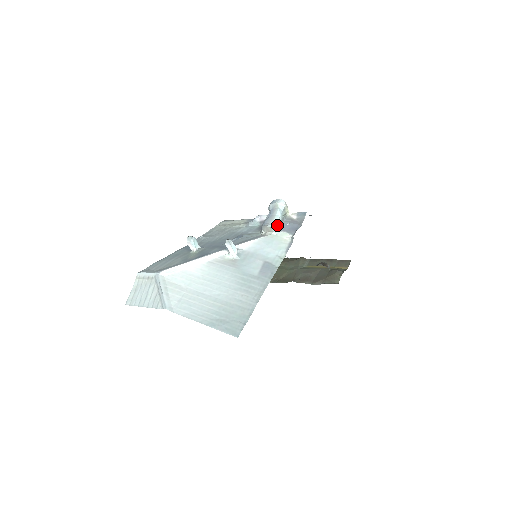
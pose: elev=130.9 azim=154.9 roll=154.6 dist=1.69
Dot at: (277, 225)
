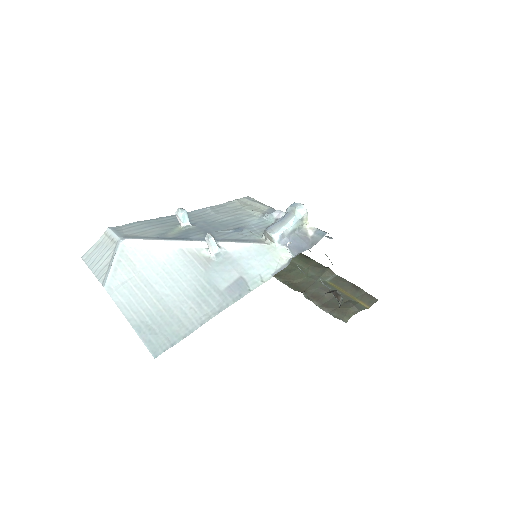
Dot at: (282, 236)
